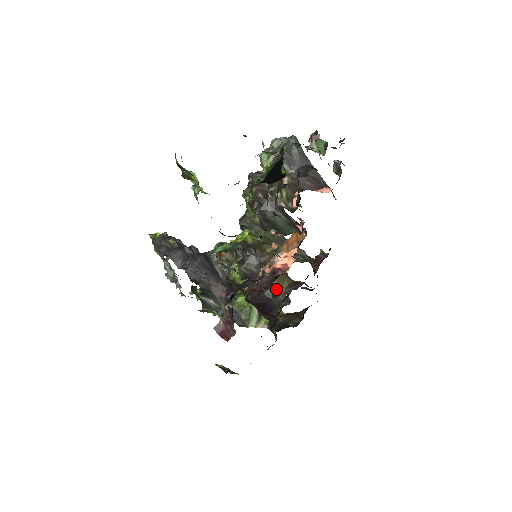
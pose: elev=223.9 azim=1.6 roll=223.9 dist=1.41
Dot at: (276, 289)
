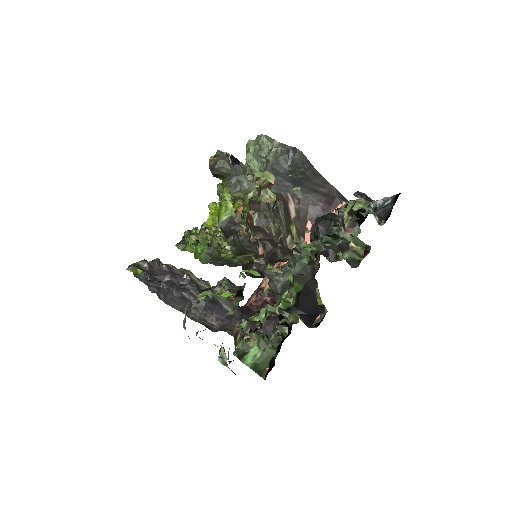
Dot at: occluded
